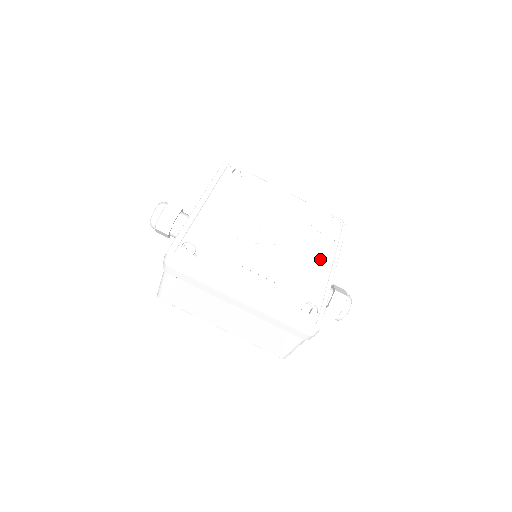
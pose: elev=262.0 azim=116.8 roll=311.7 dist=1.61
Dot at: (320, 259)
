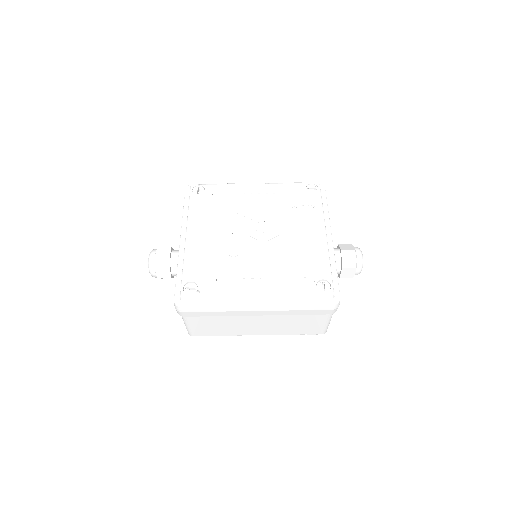
Dot at: (312, 233)
